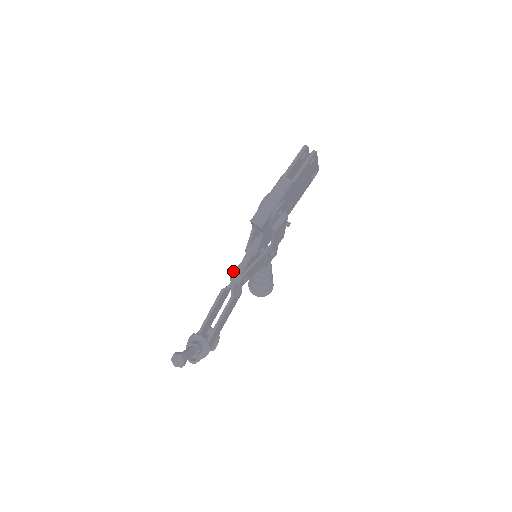
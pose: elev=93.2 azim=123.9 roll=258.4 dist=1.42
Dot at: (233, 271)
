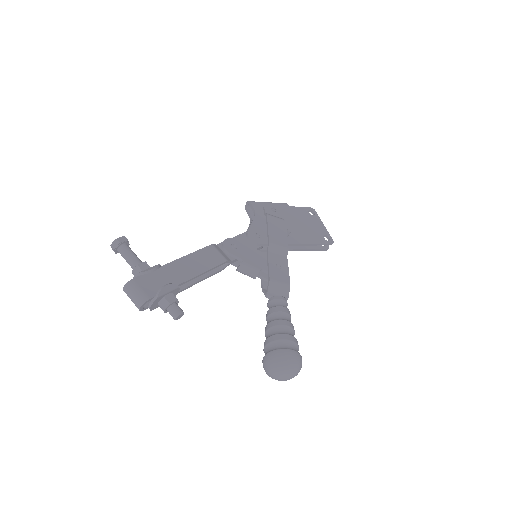
Dot at: occluded
